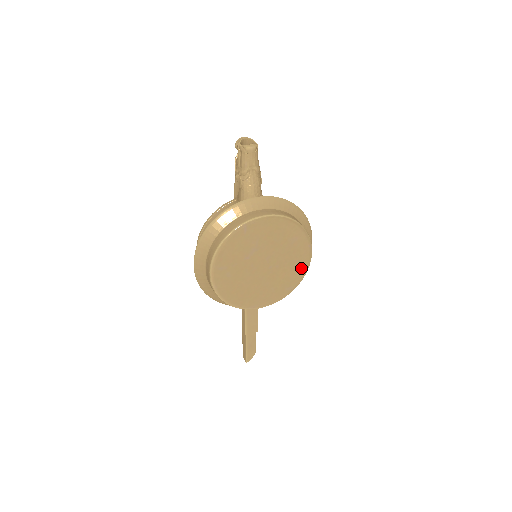
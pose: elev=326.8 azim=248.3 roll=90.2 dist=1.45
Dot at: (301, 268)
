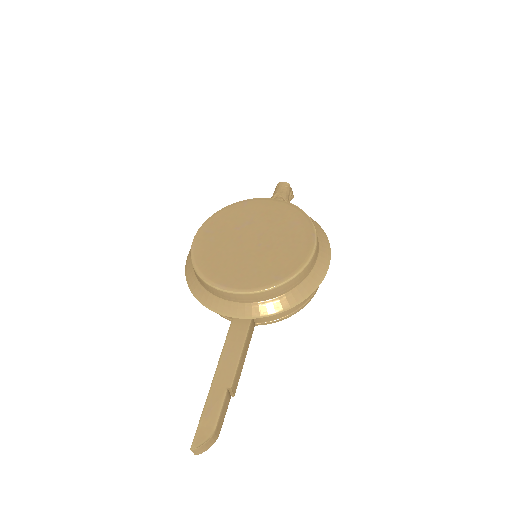
Dot at: (298, 257)
